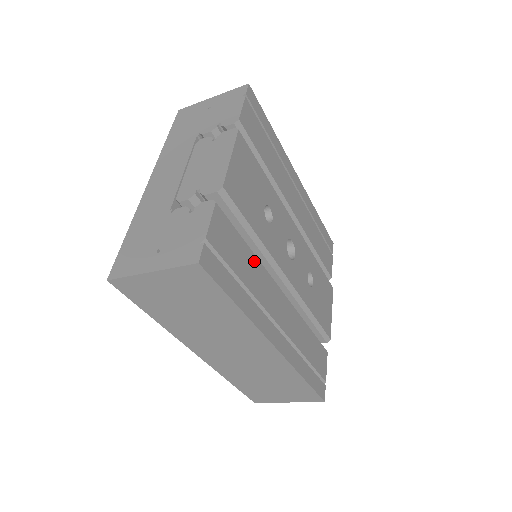
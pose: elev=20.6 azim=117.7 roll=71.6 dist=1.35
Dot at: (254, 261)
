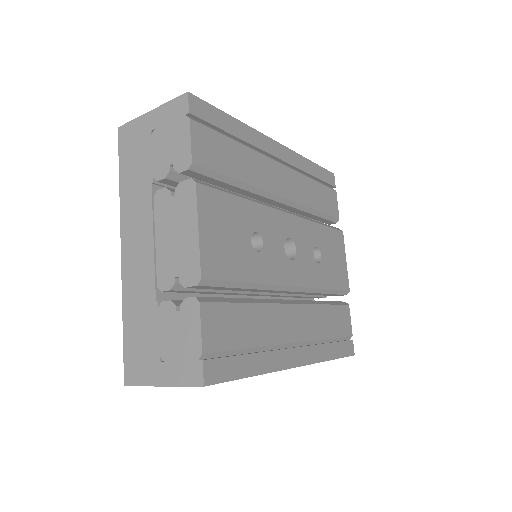
Dot at: (256, 311)
